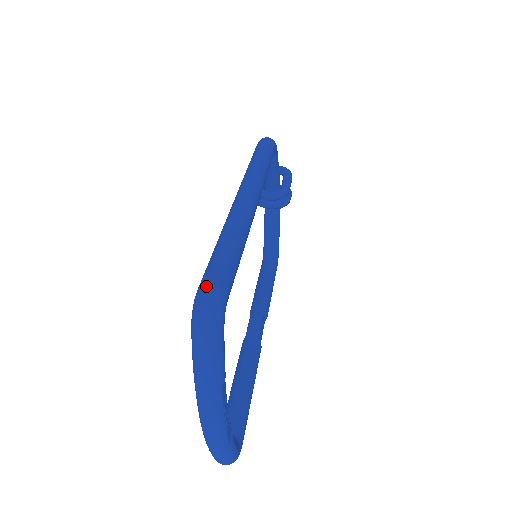
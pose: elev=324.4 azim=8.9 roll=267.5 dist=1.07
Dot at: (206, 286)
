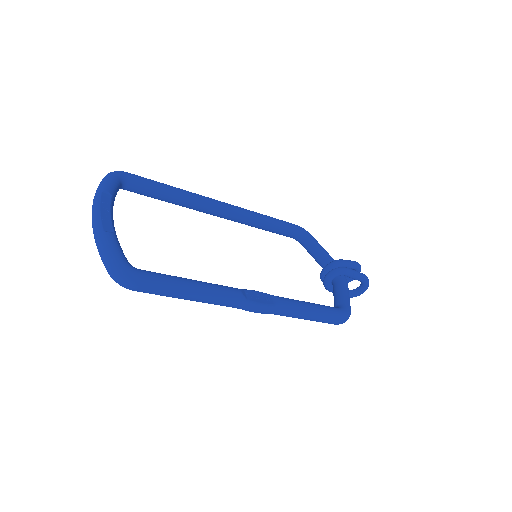
Dot at: occluded
